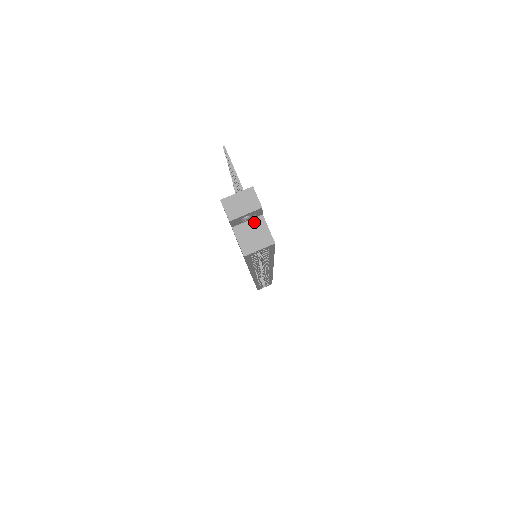
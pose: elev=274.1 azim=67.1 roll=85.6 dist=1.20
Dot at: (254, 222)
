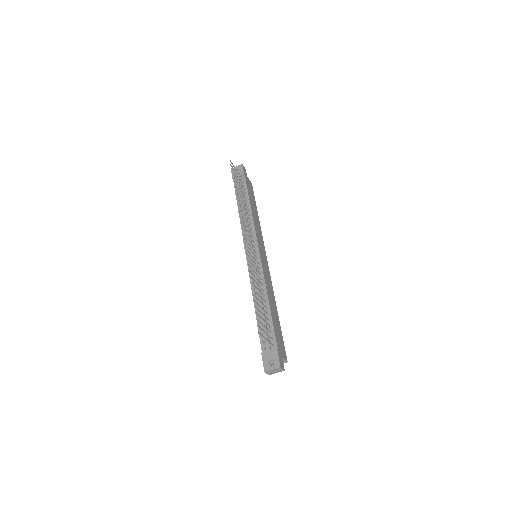
Dot at: occluded
